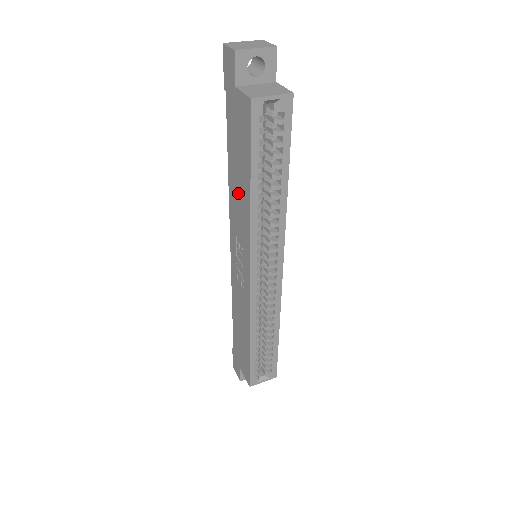
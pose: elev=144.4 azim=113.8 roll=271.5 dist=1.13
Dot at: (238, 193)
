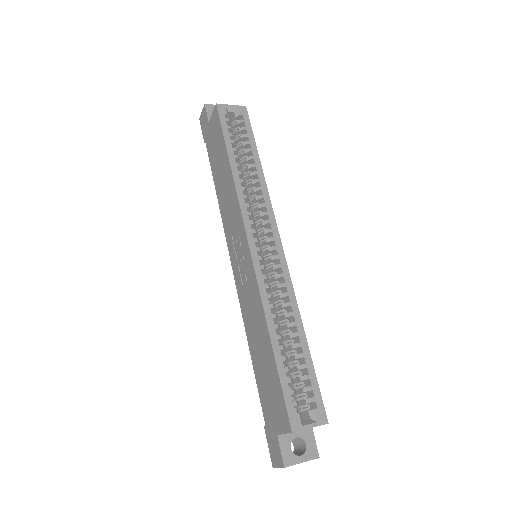
Dot at: (224, 190)
